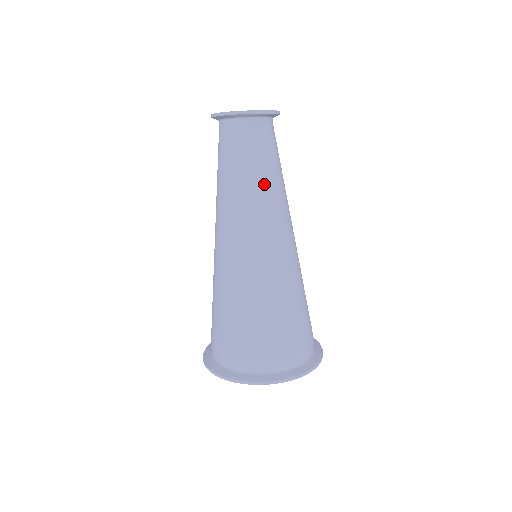
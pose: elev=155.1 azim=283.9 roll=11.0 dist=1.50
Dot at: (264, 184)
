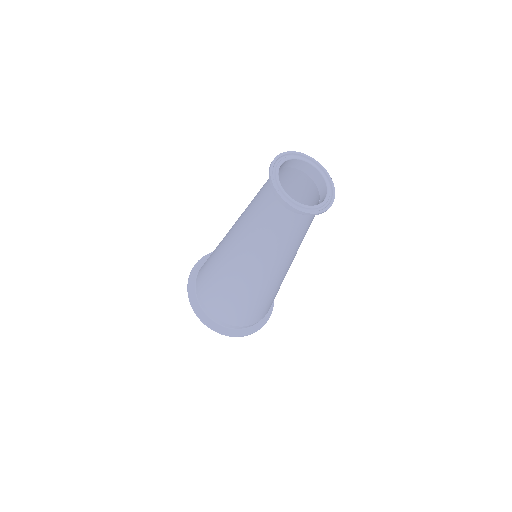
Dot at: occluded
